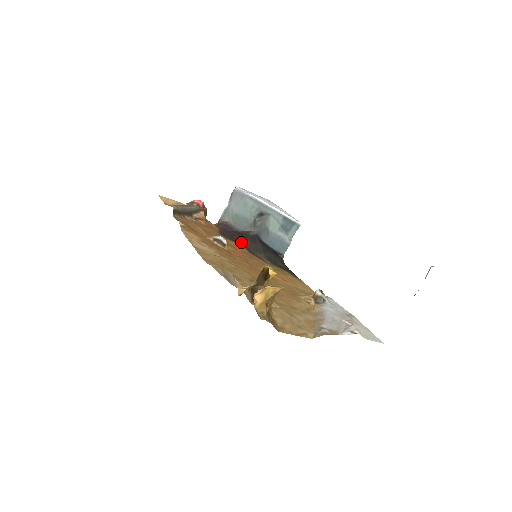
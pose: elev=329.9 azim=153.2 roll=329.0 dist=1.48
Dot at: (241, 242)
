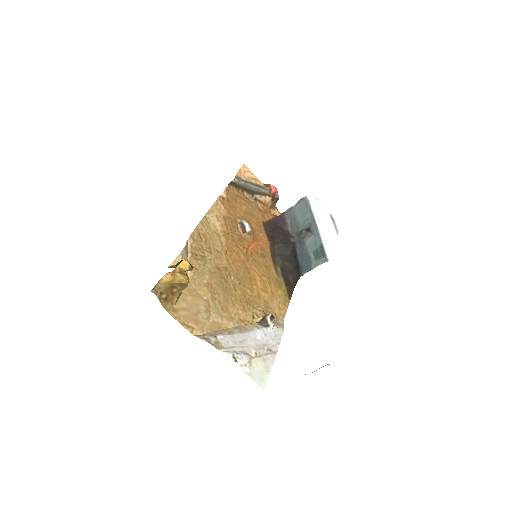
Dot at: (274, 240)
